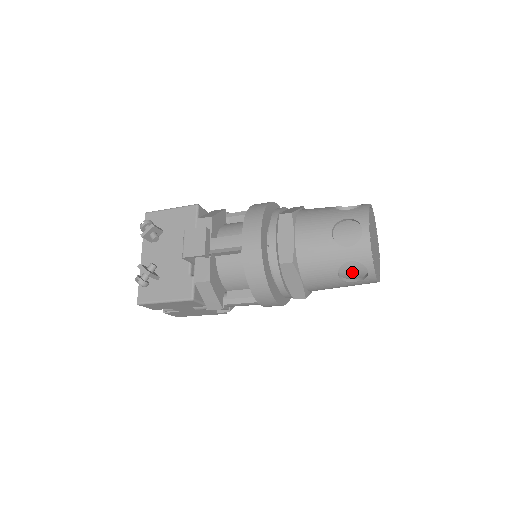
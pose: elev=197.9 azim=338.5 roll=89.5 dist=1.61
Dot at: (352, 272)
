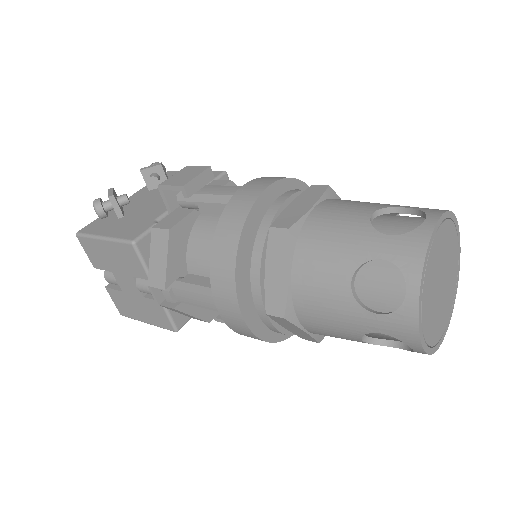
Dot at: (379, 293)
